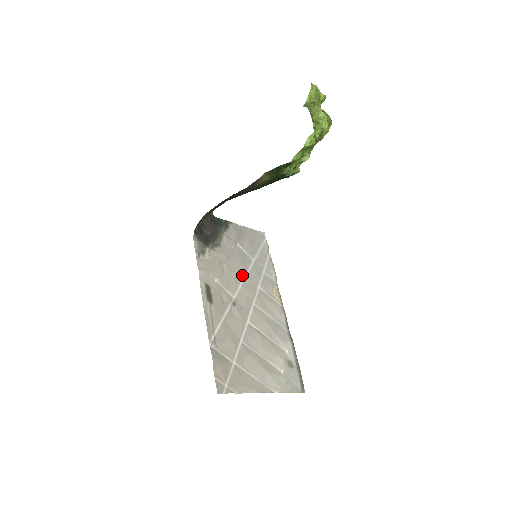
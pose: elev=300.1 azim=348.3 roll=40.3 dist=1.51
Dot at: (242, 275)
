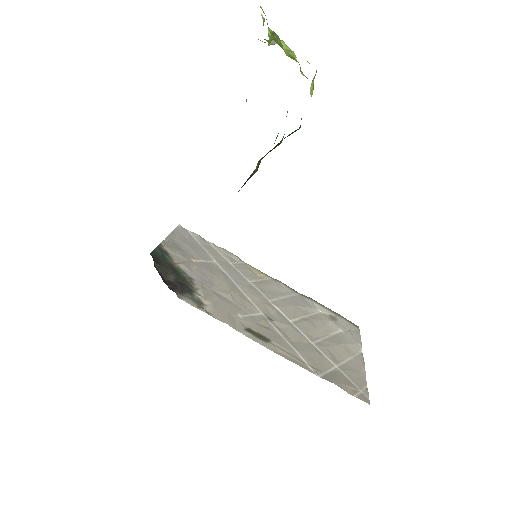
Dot at: (234, 286)
